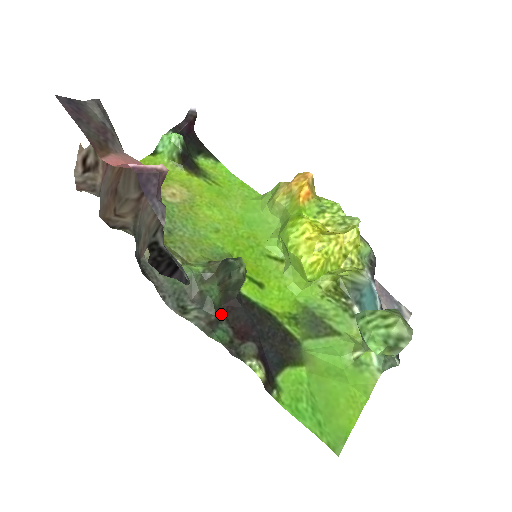
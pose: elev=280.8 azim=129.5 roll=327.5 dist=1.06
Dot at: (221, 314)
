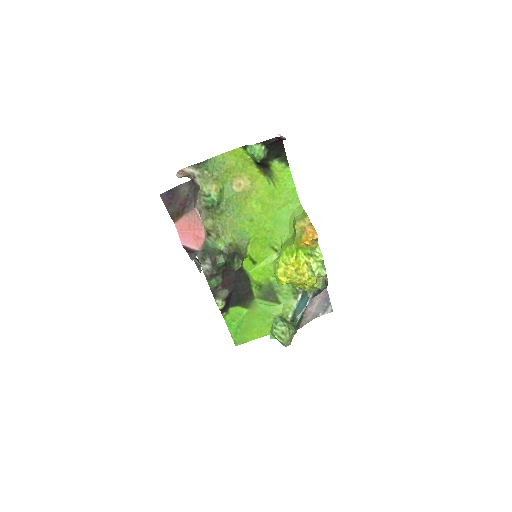
Dot at: (221, 271)
